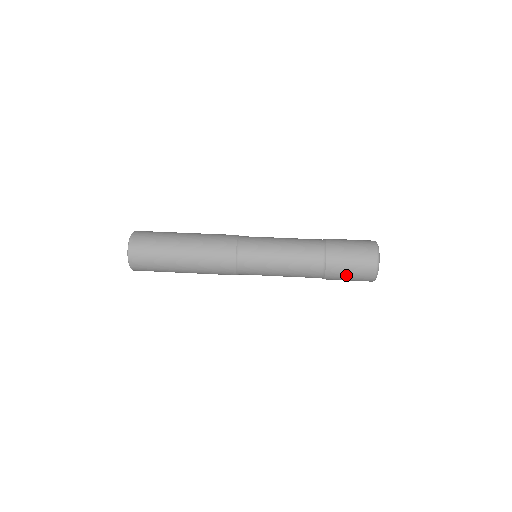
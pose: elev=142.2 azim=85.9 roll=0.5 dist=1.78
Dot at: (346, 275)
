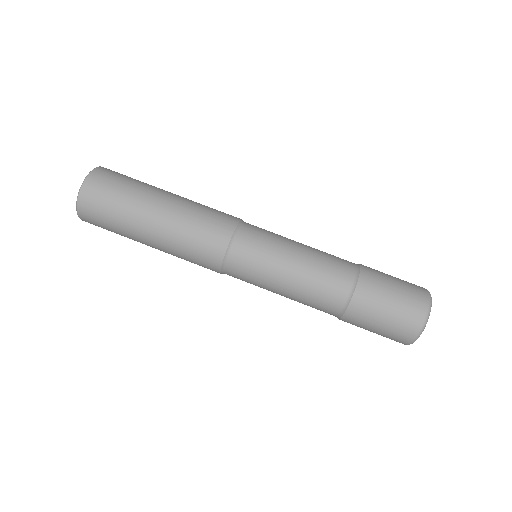
Dot at: occluded
